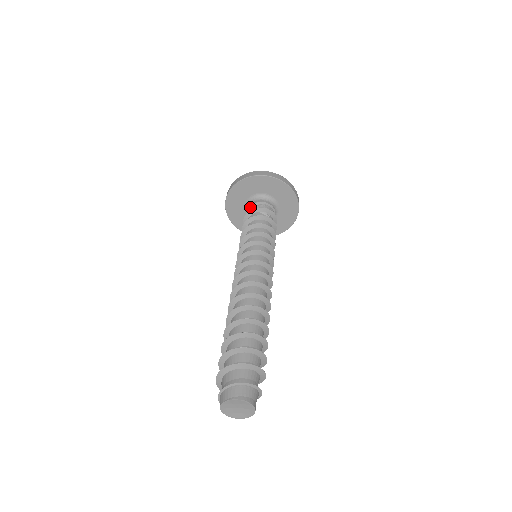
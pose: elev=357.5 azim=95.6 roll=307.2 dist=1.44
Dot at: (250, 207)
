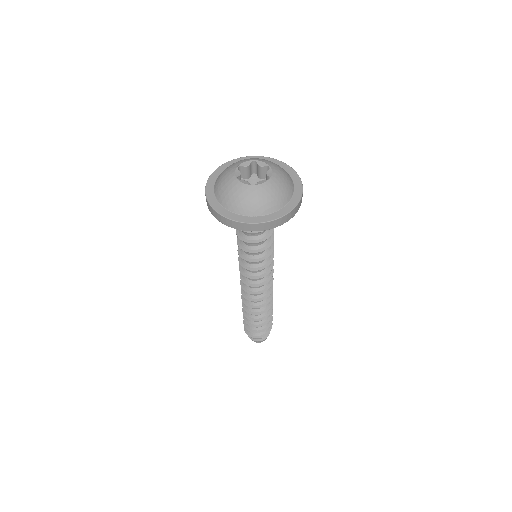
Dot at: occluded
